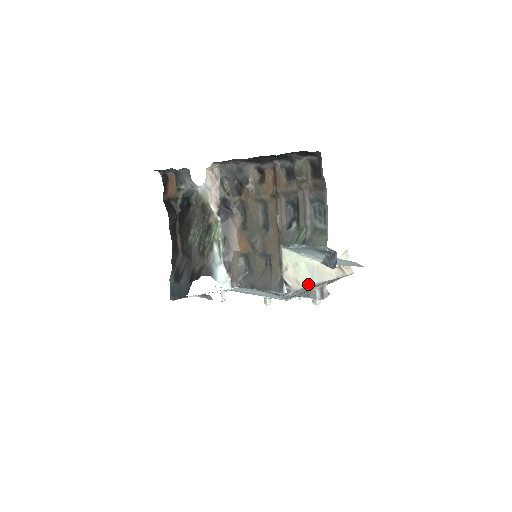
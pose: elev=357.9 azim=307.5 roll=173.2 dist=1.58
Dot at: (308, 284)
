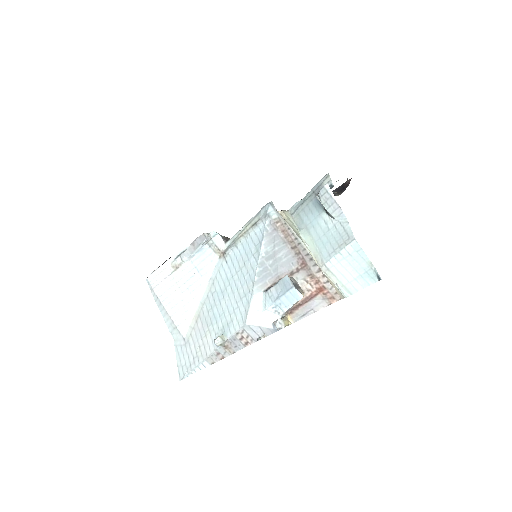
Dot at: (292, 229)
